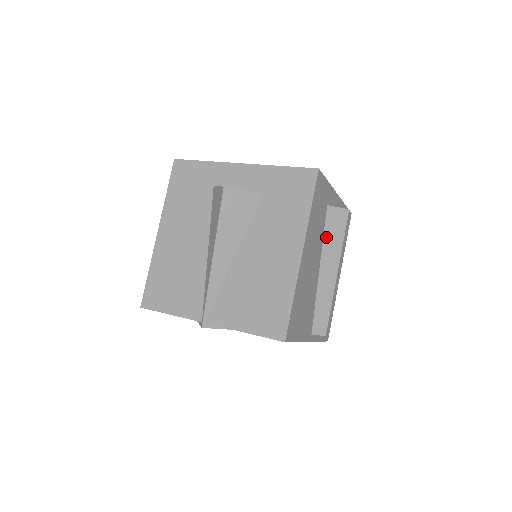
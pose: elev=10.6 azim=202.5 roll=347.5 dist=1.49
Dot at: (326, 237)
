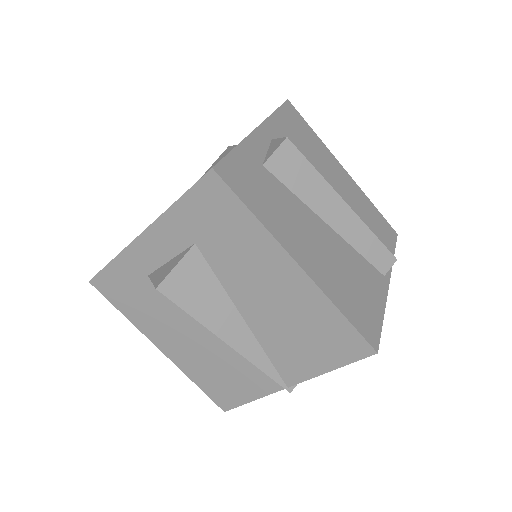
Dot at: (298, 191)
